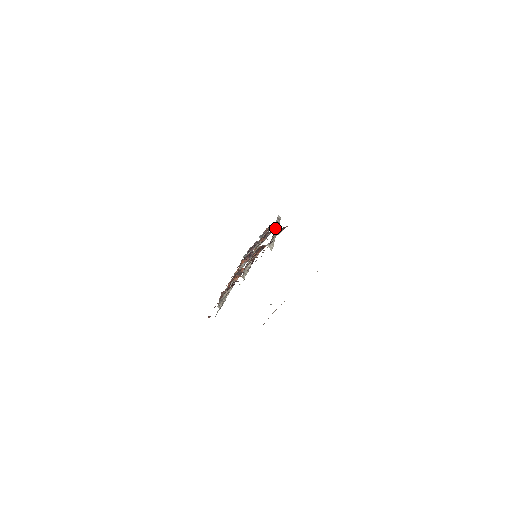
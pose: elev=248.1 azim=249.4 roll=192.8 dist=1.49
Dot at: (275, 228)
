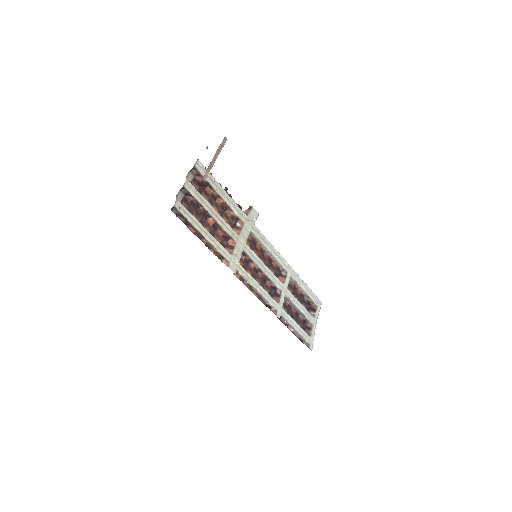
Dot at: occluded
